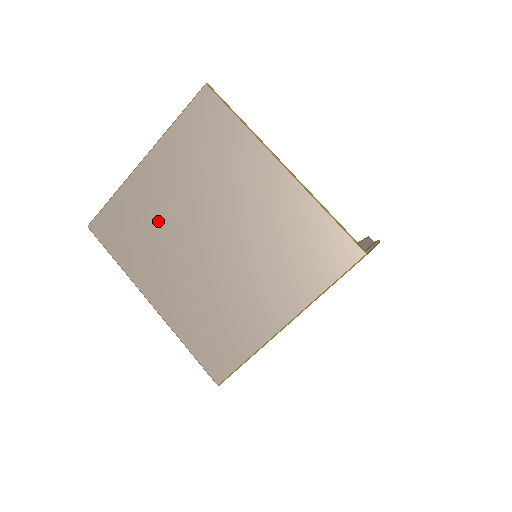
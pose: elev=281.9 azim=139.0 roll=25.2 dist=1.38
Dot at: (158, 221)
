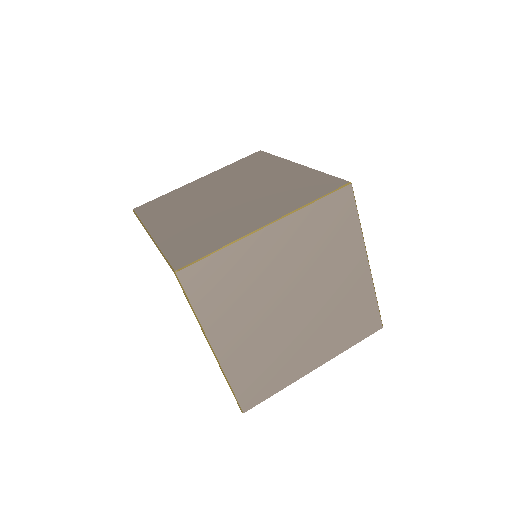
Dot at: (190, 198)
